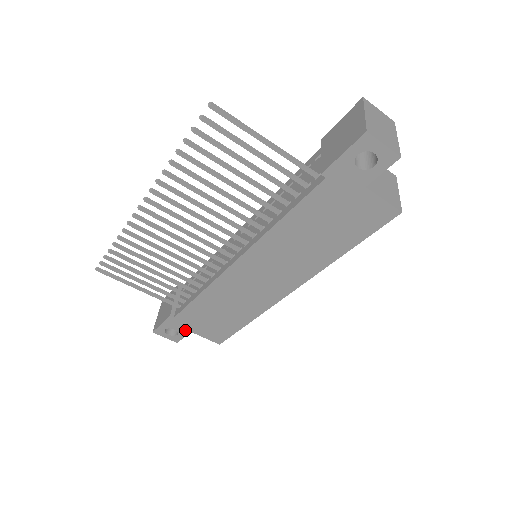
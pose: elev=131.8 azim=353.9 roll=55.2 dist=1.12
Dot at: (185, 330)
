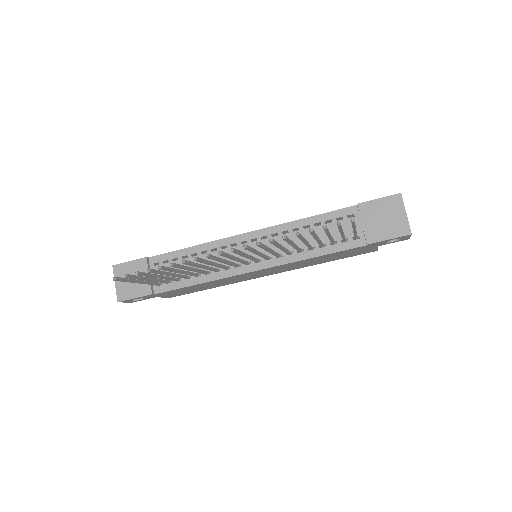
Dot at: (152, 297)
